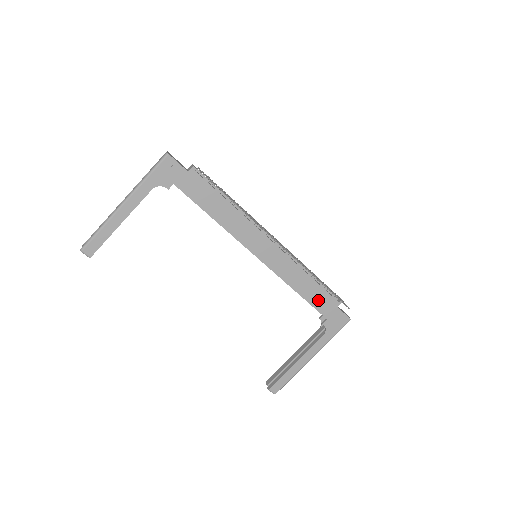
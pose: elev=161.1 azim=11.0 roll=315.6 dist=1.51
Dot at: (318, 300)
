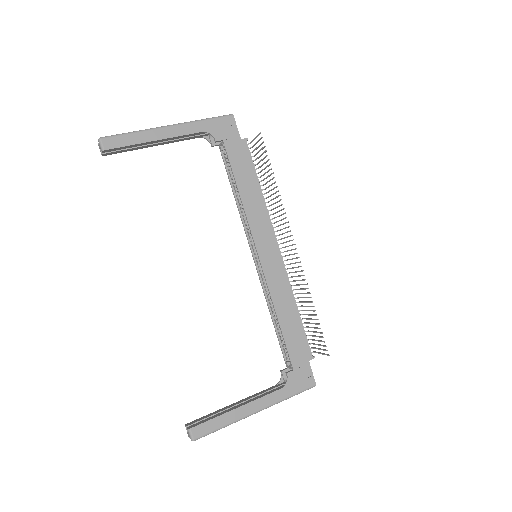
Dot at: (294, 340)
